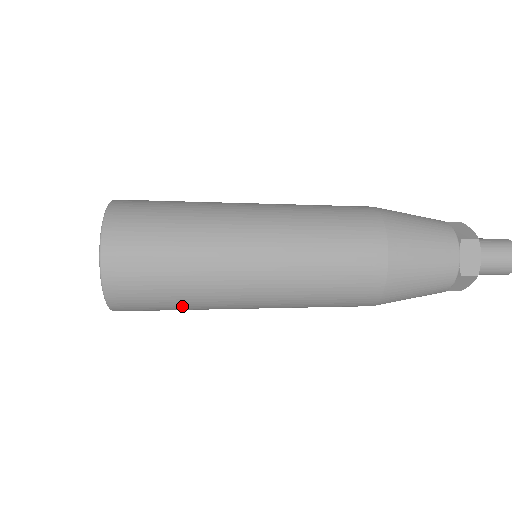
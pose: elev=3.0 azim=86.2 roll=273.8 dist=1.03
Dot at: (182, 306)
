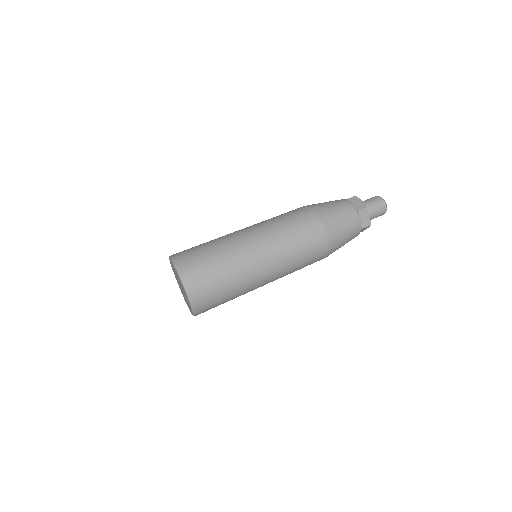
Dot at: occluded
